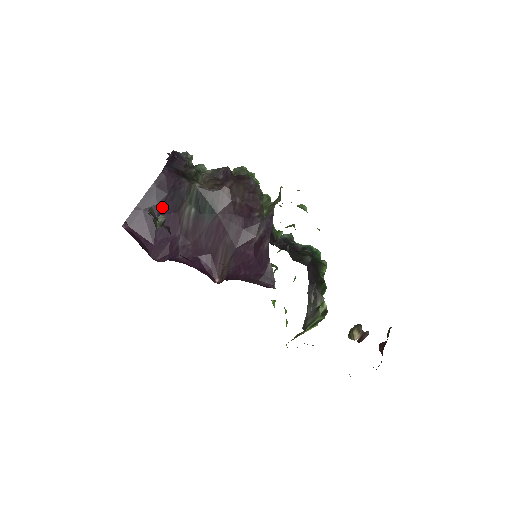
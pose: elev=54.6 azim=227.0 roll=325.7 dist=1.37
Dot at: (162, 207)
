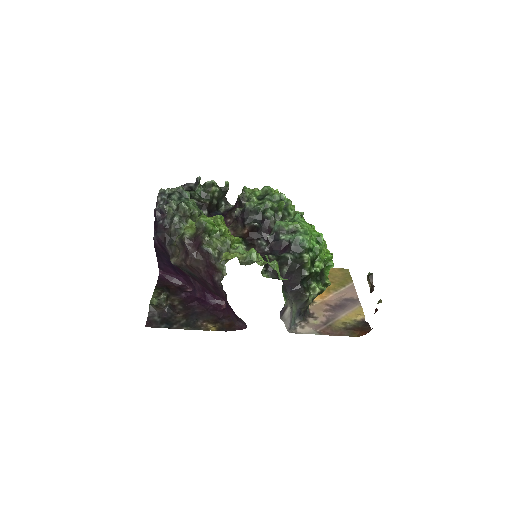
Dot at: (170, 261)
